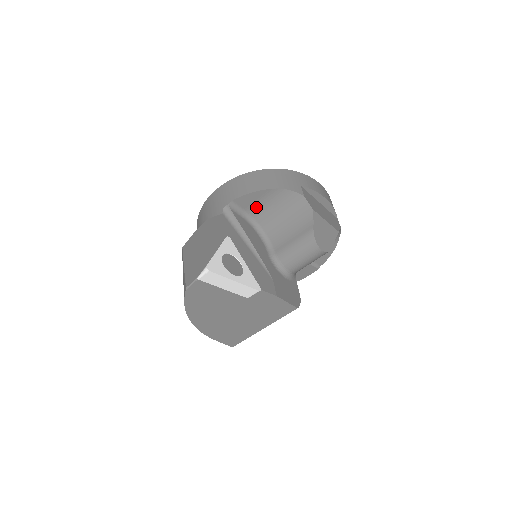
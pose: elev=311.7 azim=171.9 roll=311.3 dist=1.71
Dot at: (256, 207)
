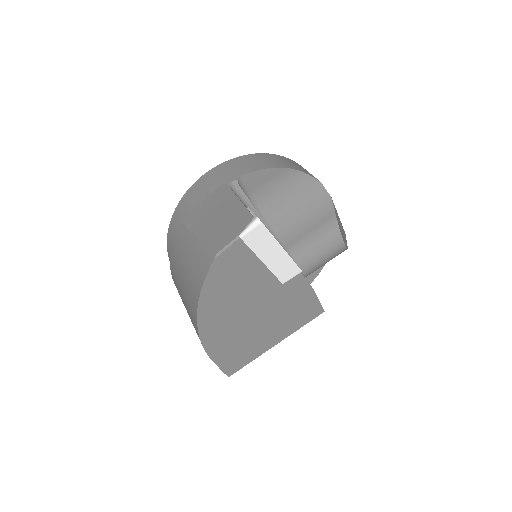
Dot at: (264, 191)
